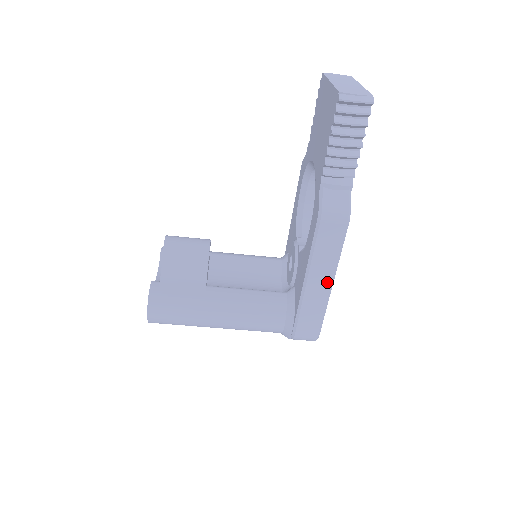
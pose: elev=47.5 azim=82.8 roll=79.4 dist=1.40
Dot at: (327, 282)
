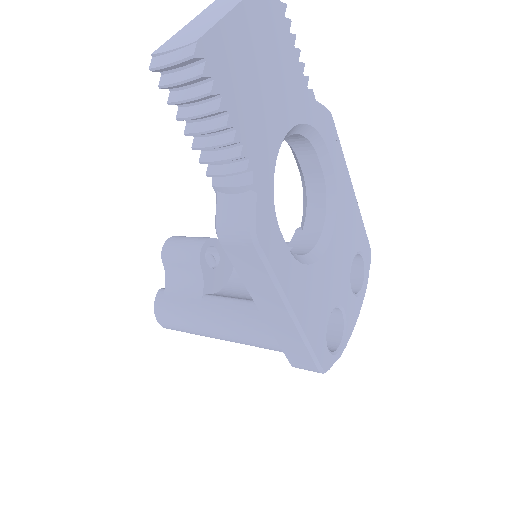
Dot at: (284, 313)
